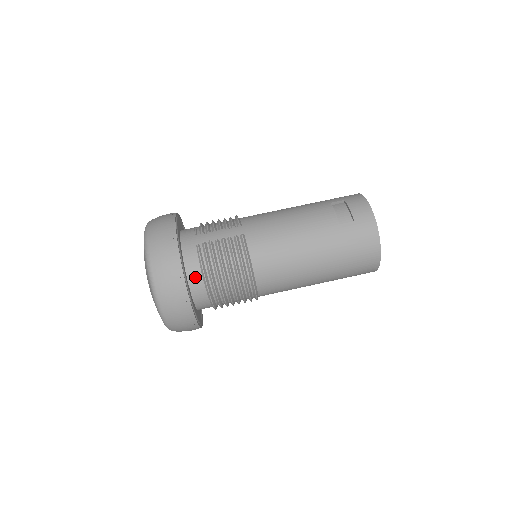
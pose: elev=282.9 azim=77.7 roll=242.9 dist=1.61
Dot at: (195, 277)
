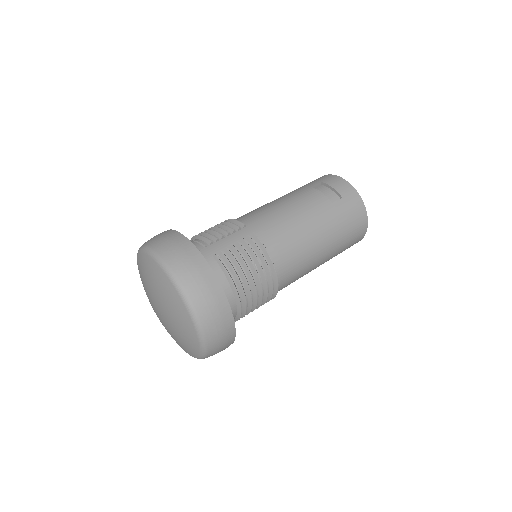
Dot at: (224, 289)
